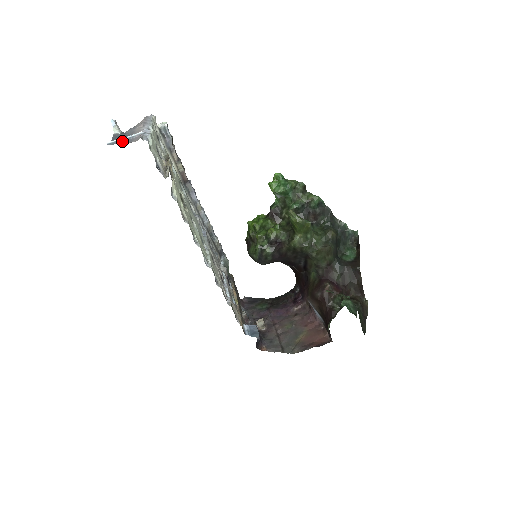
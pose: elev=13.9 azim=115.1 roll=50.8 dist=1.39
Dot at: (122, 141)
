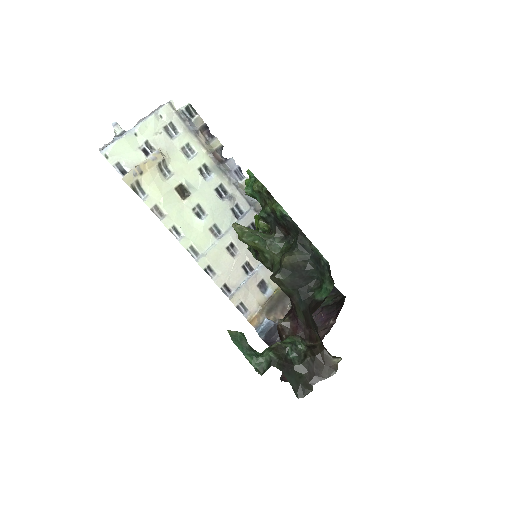
Dot at: occluded
